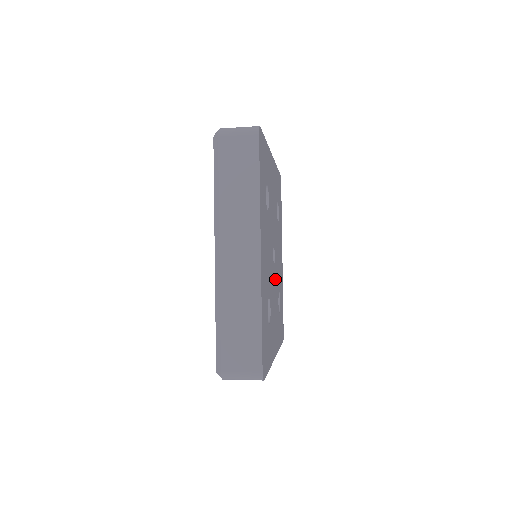
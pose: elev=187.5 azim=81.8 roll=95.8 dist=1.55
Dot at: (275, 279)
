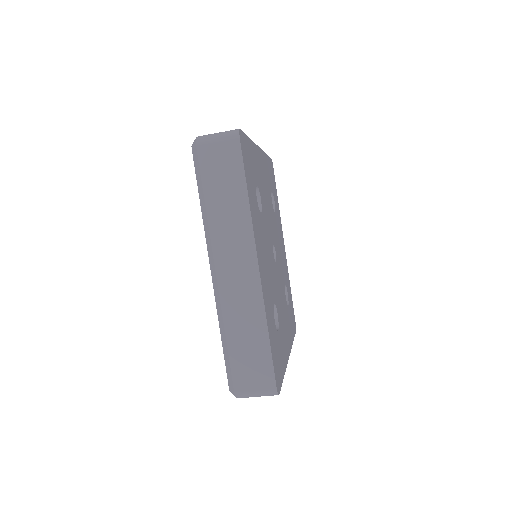
Dot at: (273, 268)
